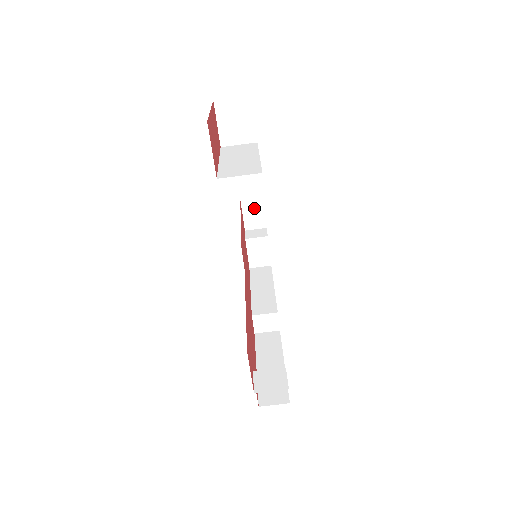
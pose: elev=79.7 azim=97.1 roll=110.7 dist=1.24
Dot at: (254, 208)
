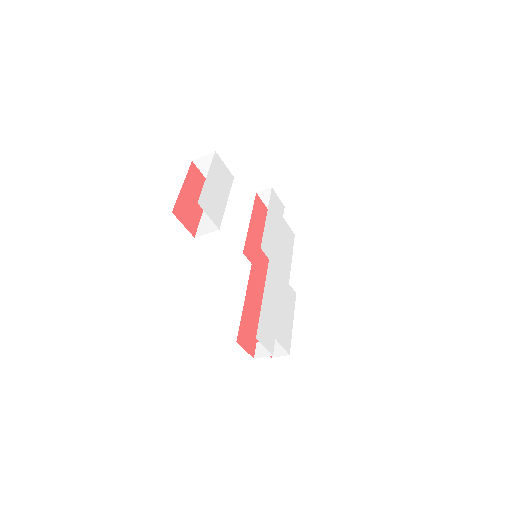
Dot at: (269, 196)
